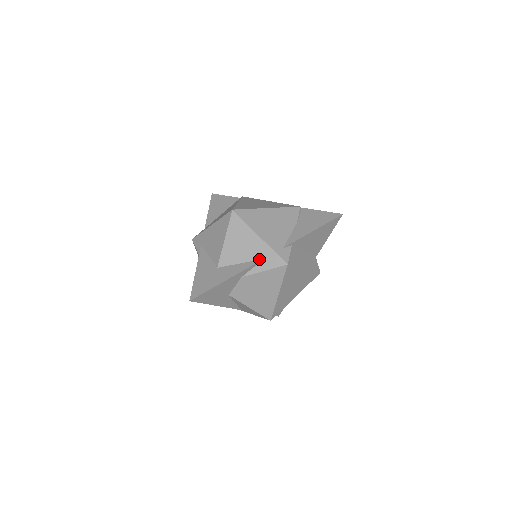
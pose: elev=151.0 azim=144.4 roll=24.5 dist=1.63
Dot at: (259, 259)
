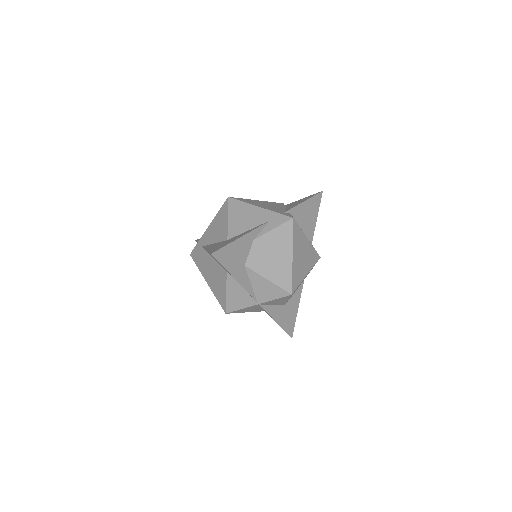
Dot at: (265, 222)
